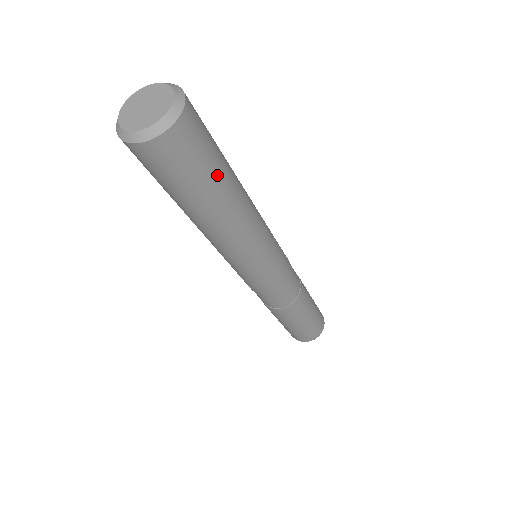
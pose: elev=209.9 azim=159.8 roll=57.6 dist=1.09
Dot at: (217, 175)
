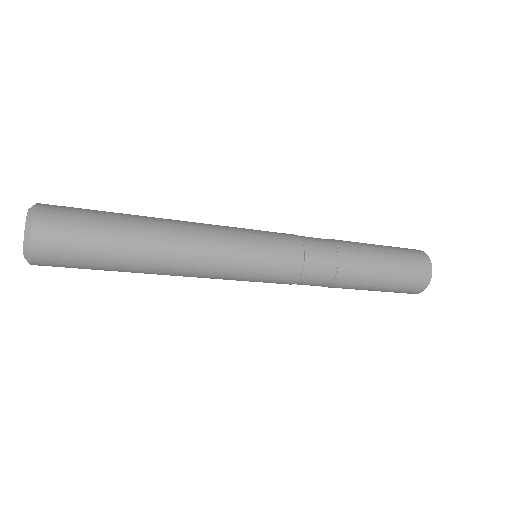
Dot at: (109, 235)
